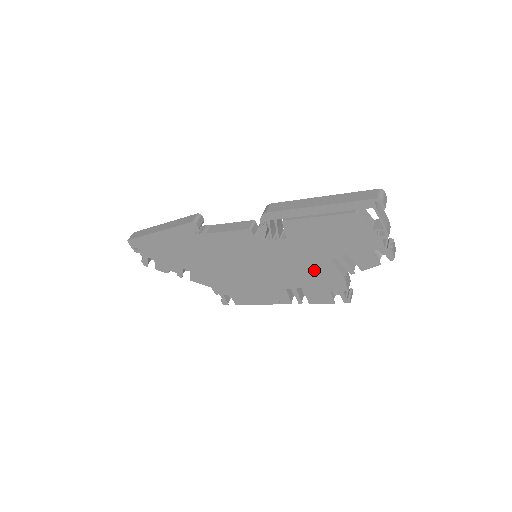
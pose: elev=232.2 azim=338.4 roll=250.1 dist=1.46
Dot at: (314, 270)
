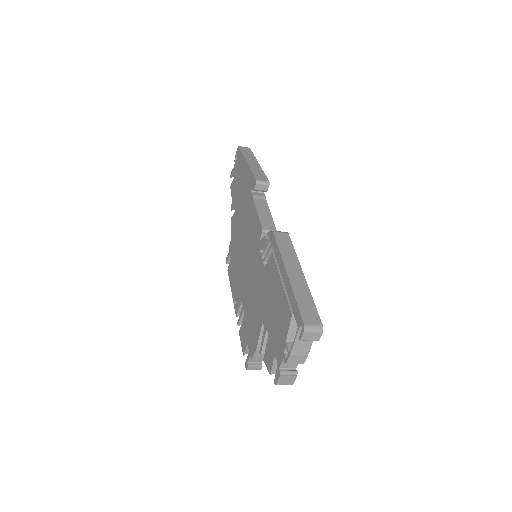
Dot at: (255, 314)
